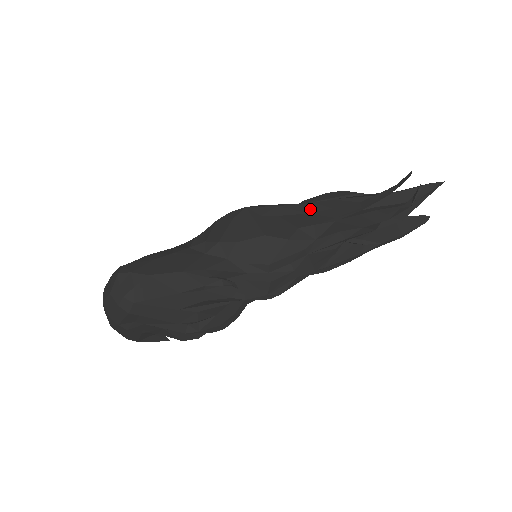
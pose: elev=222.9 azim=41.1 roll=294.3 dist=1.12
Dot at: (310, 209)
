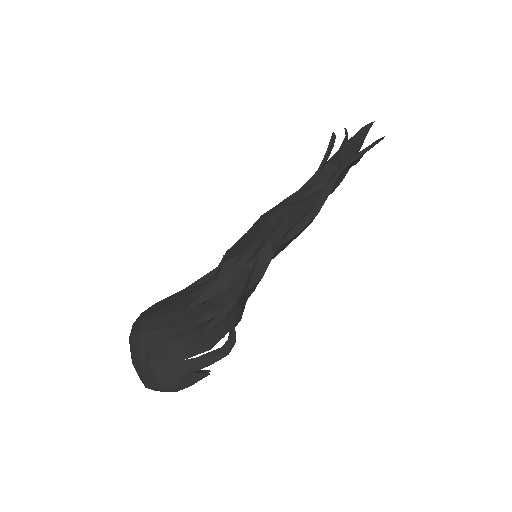
Dot at: occluded
